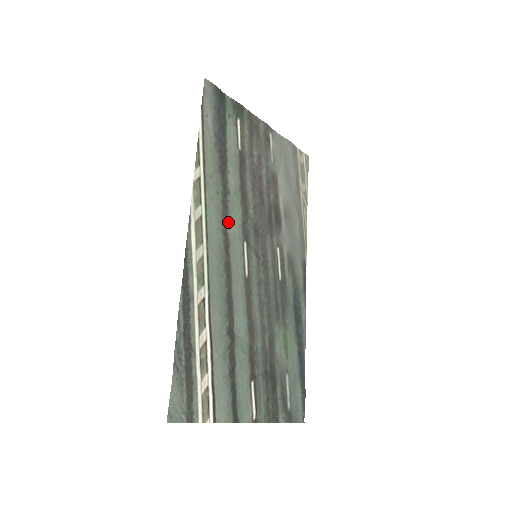
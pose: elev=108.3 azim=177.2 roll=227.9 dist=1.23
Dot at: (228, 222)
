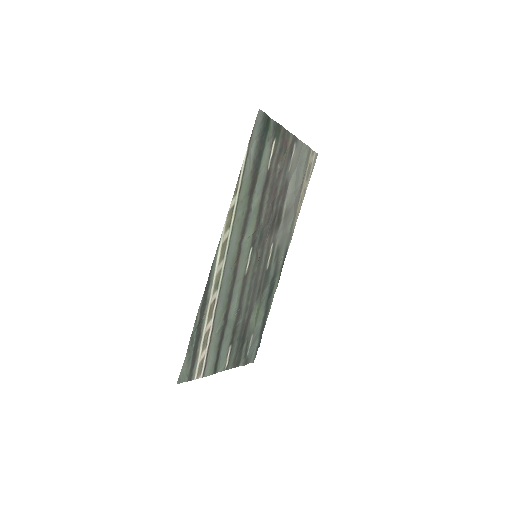
Dot at: (244, 235)
